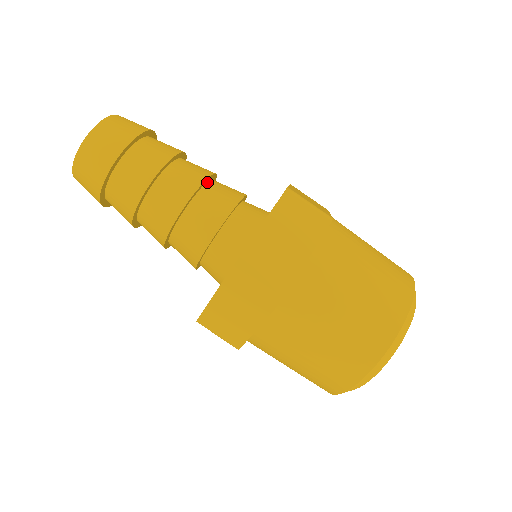
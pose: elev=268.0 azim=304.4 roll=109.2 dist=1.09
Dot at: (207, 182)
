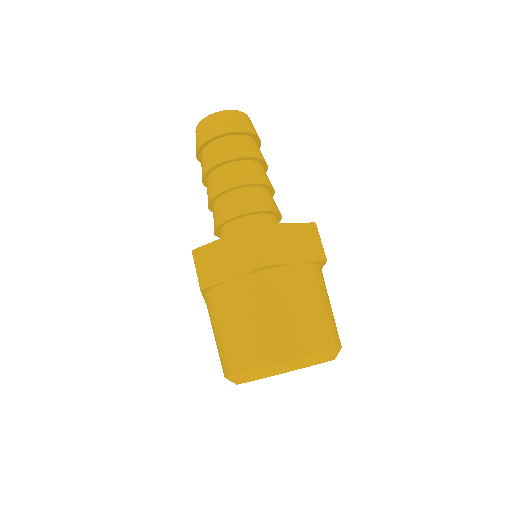
Dot at: (269, 190)
